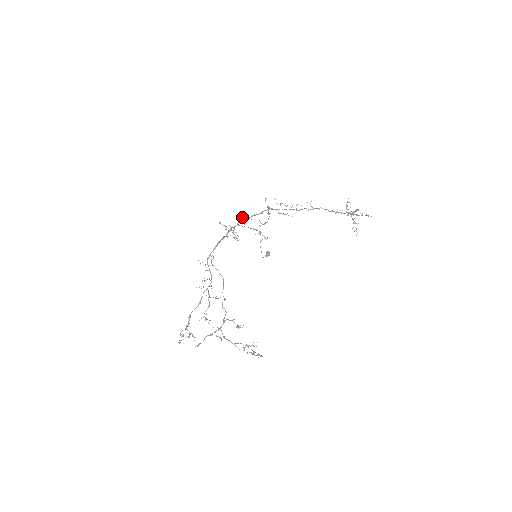
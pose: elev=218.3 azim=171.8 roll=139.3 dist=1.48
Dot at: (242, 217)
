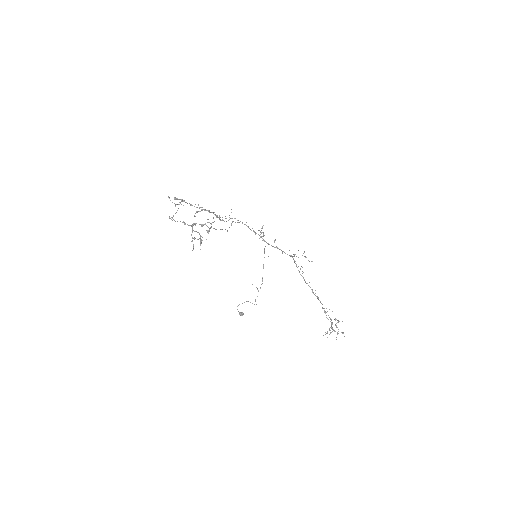
Dot at: occluded
